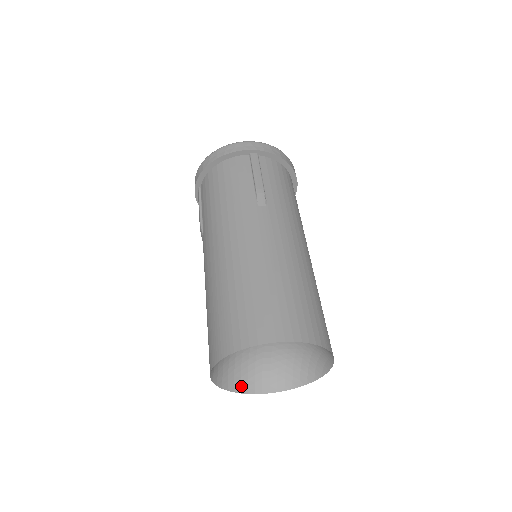
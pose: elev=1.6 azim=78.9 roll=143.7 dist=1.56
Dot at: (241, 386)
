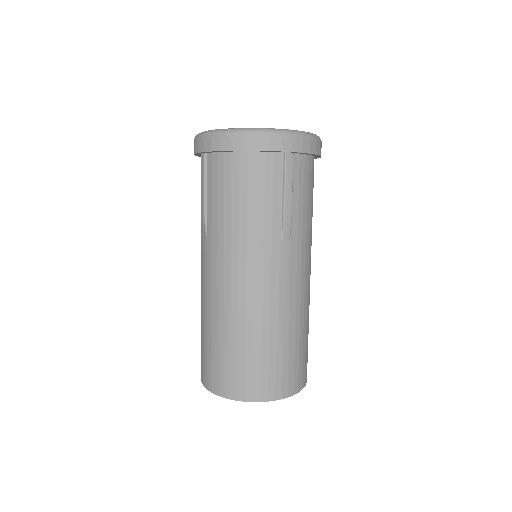
Dot at: occluded
